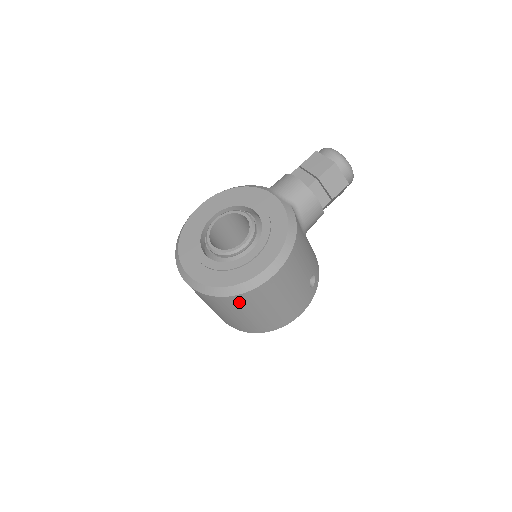
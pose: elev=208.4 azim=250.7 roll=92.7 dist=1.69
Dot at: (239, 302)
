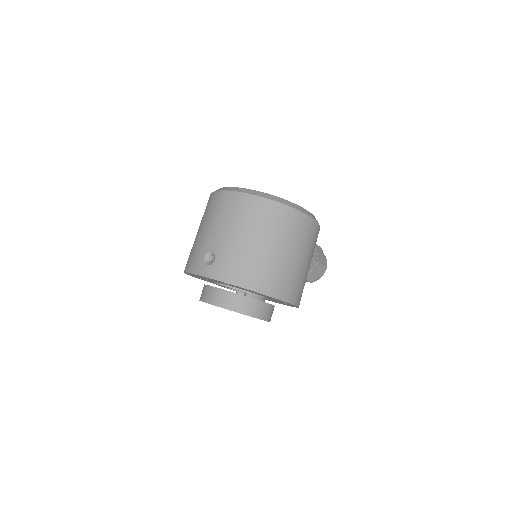
Dot at: (281, 218)
